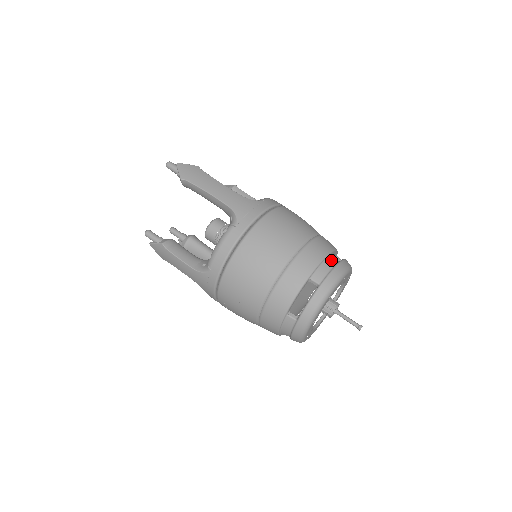
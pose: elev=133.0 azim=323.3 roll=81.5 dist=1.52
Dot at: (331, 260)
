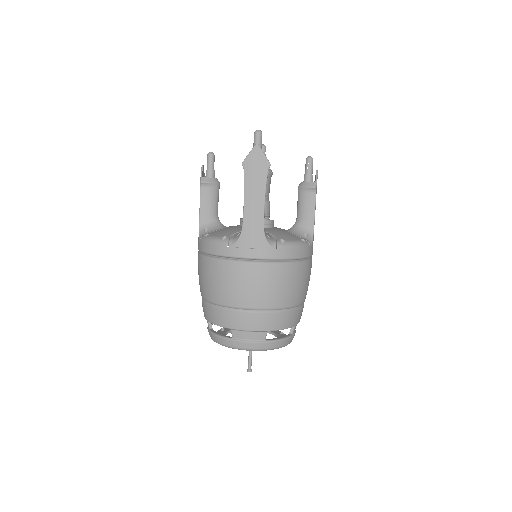
Dot at: (262, 335)
